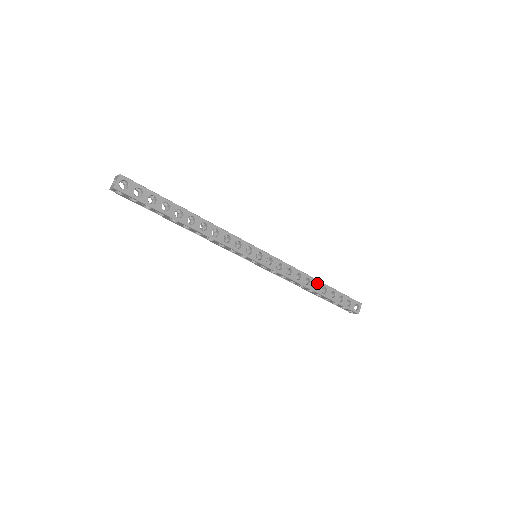
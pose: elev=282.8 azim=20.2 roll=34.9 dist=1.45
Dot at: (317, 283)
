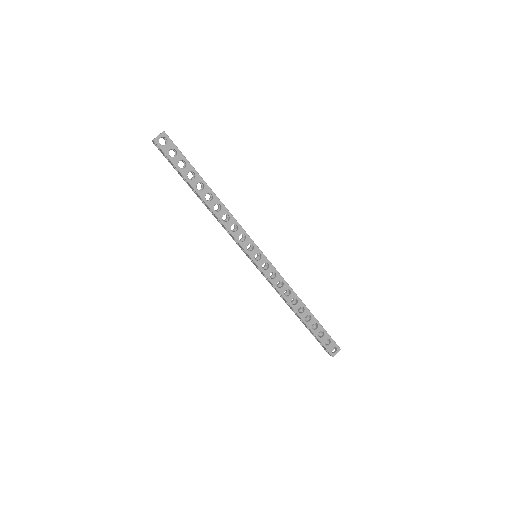
Dot at: (304, 308)
